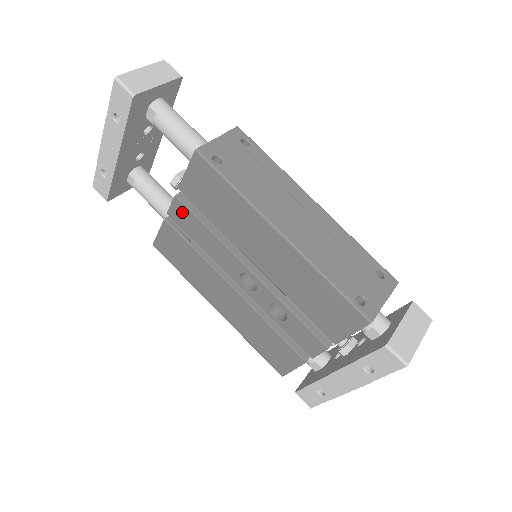
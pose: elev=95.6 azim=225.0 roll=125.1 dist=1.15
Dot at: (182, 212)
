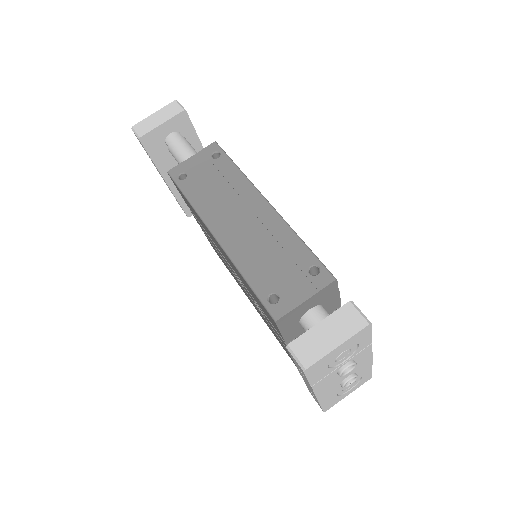
Dot at: (198, 222)
